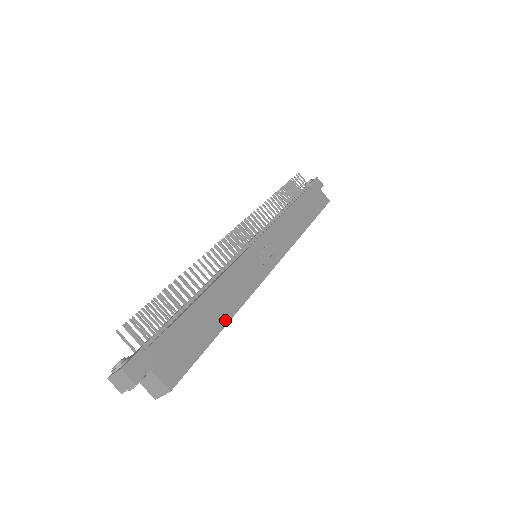
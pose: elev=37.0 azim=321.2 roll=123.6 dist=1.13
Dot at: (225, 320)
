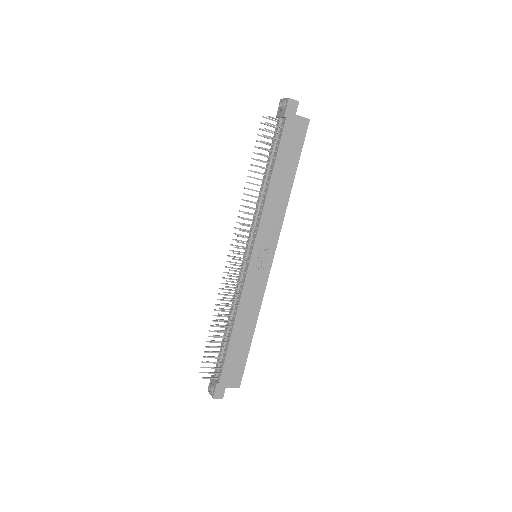
Dot at: (252, 332)
